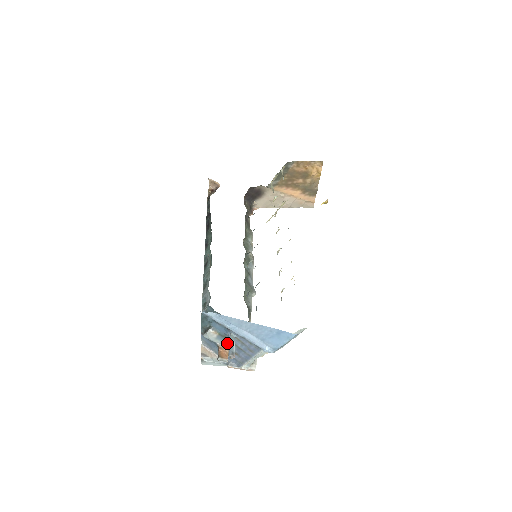
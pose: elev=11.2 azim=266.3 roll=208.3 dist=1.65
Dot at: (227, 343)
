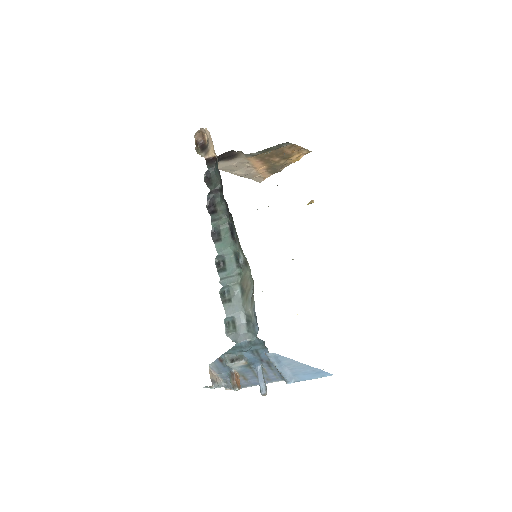
Dot at: (245, 370)
